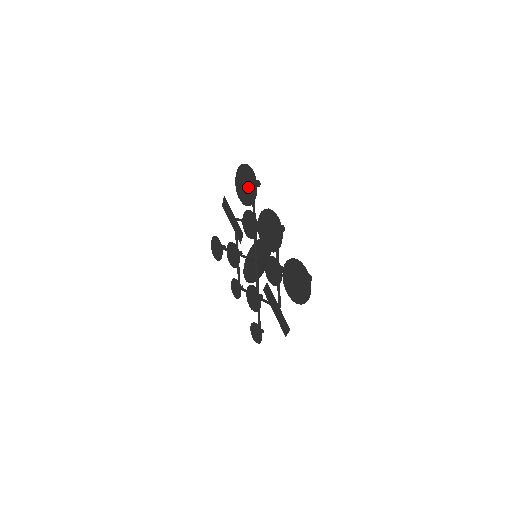
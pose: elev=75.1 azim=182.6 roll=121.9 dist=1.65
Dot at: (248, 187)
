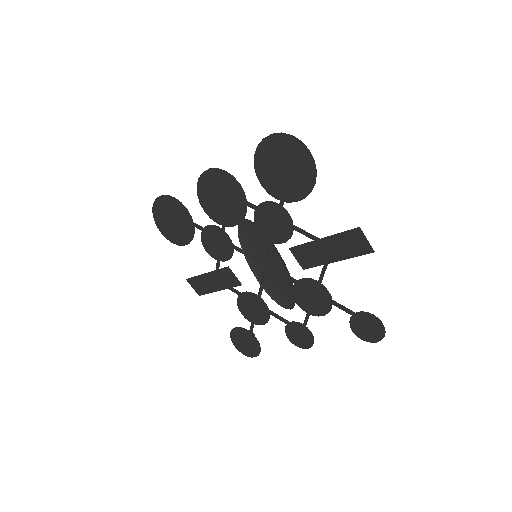
Dot at: (175, 217)
